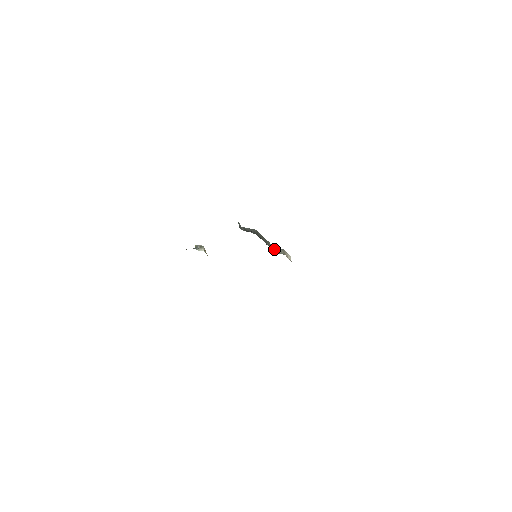
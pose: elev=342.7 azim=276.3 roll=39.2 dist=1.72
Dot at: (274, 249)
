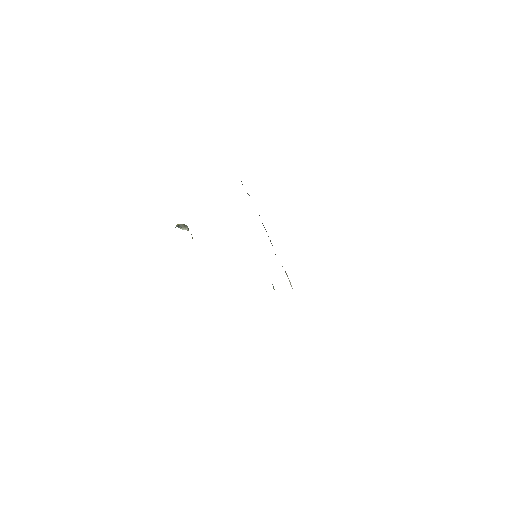
Dot at: occluded
